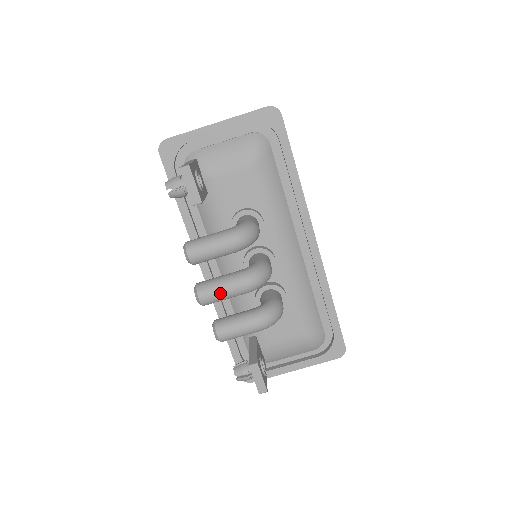
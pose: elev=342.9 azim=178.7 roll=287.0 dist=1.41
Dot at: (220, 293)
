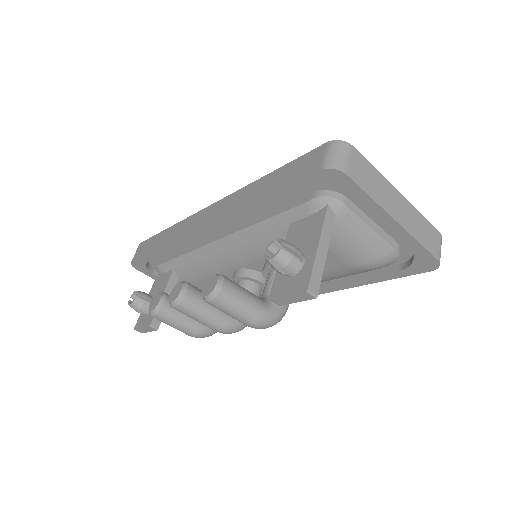
Dot at: (195, 319)
